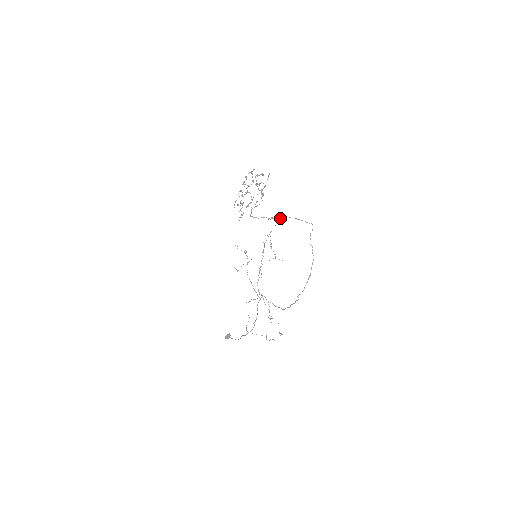
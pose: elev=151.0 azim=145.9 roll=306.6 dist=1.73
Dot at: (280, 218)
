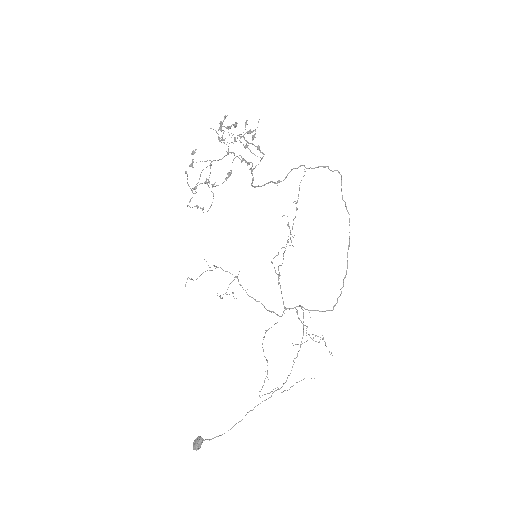
Dot at: (304, 171)
